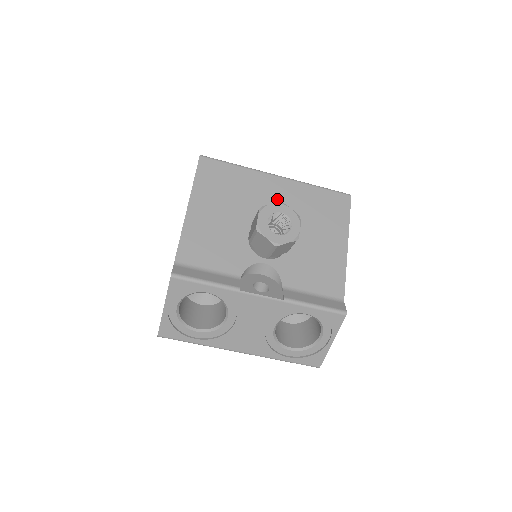
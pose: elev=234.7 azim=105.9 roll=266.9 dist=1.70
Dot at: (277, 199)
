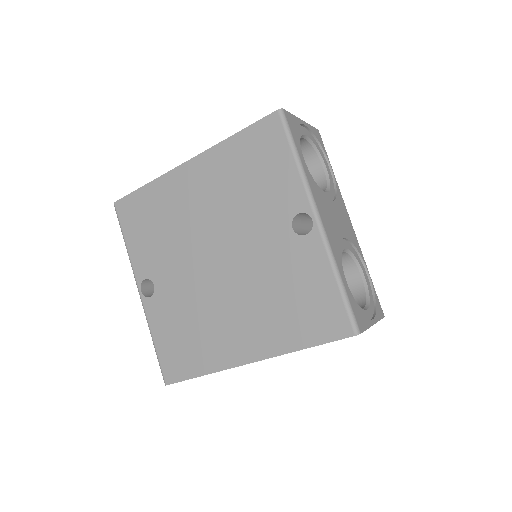
Dot at: occluded
